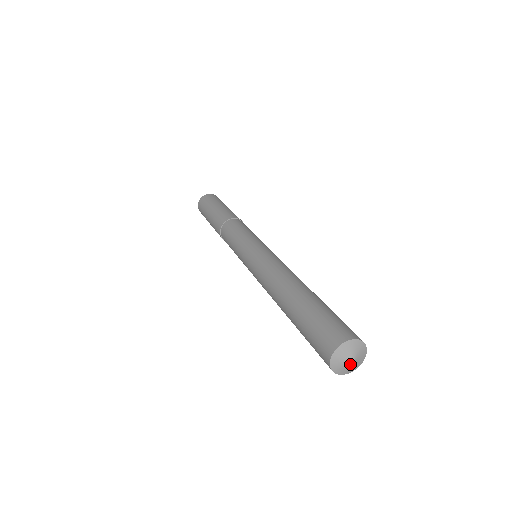
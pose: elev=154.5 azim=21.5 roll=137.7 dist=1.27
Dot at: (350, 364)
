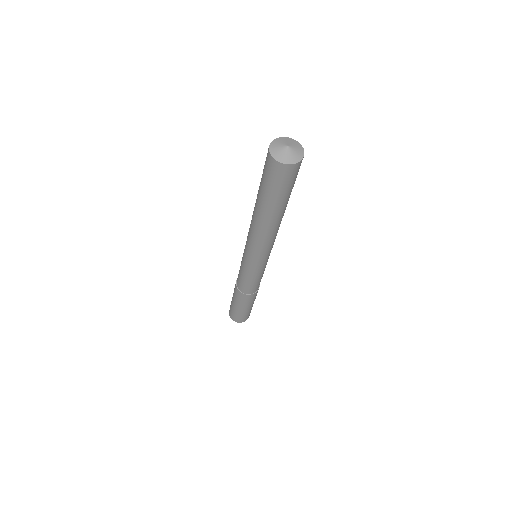
Dot at: (287, 149)
